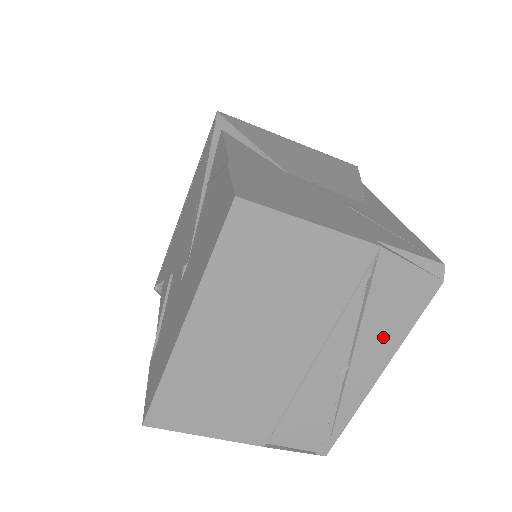
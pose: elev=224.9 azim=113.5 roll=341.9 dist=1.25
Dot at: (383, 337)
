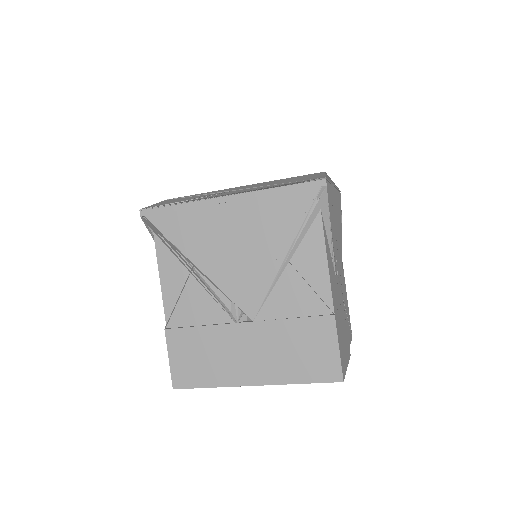
Dot at: occluded
